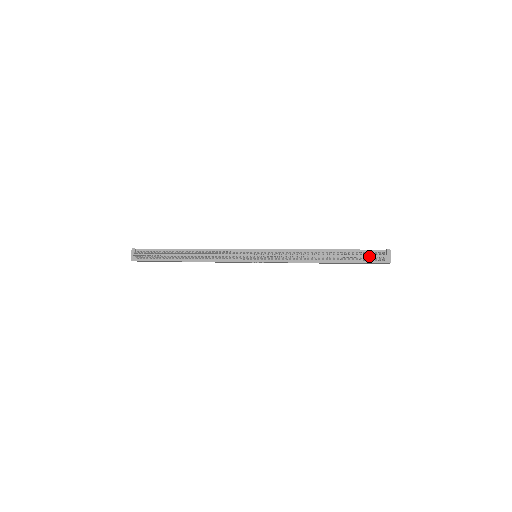
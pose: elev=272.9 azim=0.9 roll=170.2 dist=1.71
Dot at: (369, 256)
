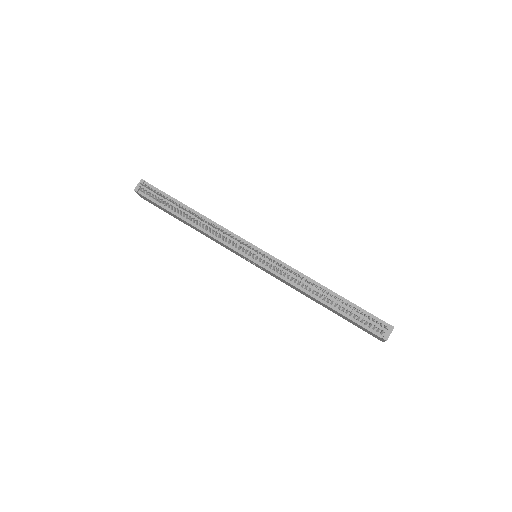
Dot at: (369, 321)
